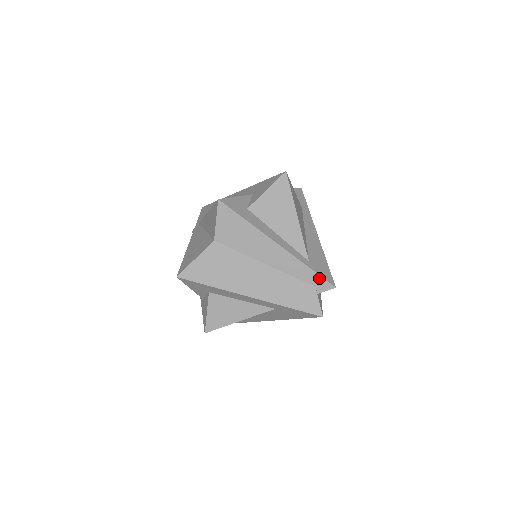
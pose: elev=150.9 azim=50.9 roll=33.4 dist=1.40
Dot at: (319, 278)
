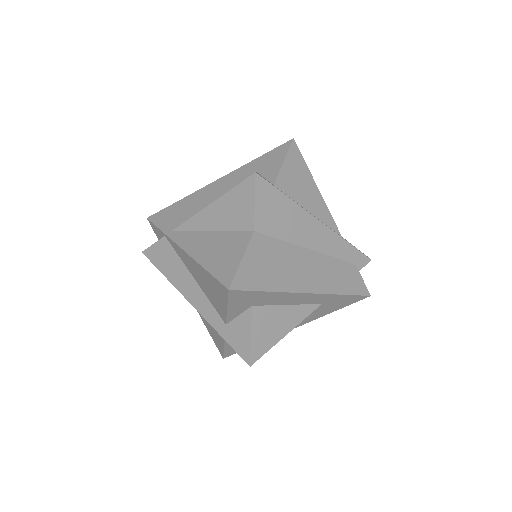
Dot at: (358, 253)
